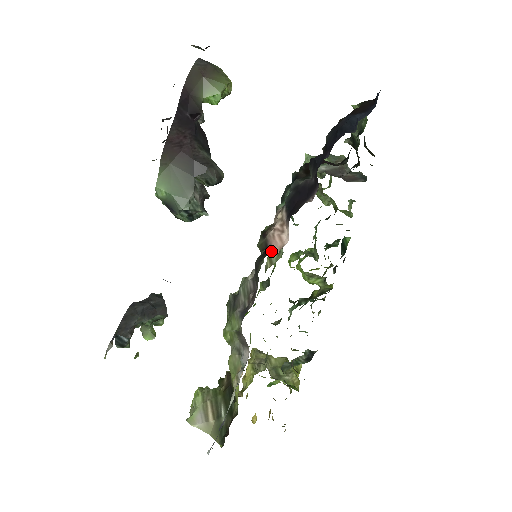
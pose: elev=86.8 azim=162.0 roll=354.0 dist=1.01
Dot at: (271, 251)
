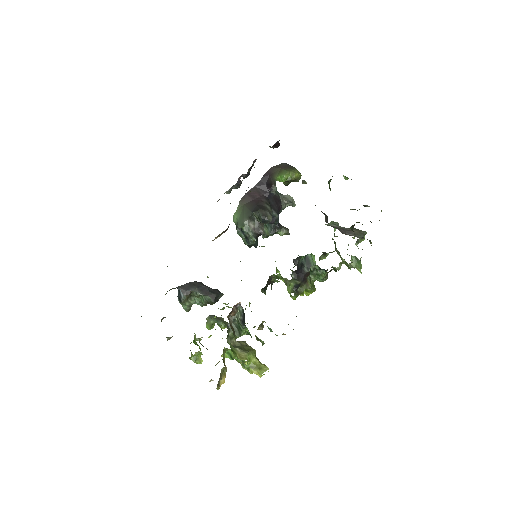
Dot at: occluded
